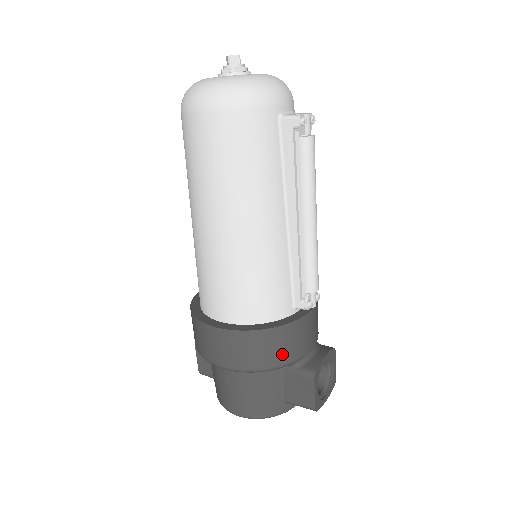
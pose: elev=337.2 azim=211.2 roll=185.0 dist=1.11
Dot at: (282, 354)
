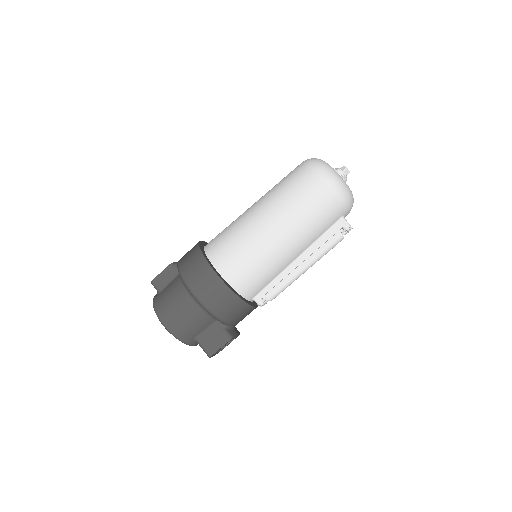
Dot at: (230, 315)
